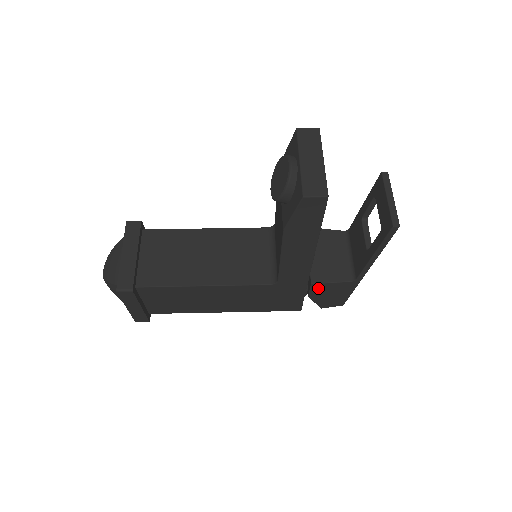
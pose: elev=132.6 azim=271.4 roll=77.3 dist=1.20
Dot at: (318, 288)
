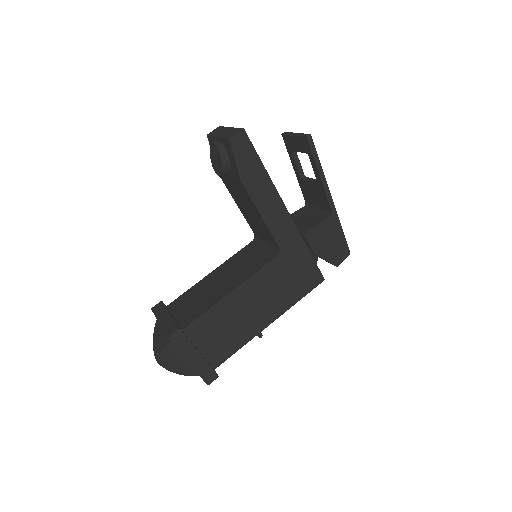
Dot at: (314, 239)
